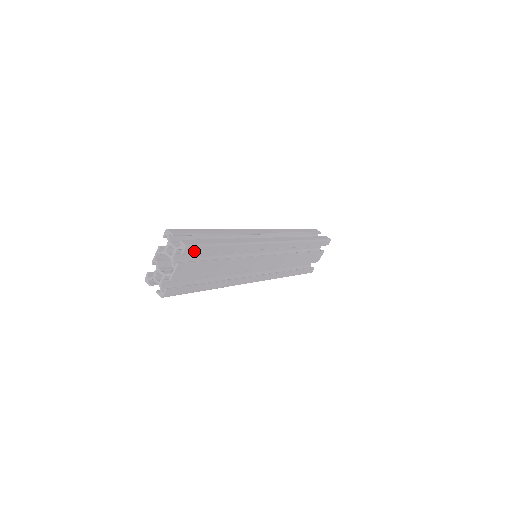
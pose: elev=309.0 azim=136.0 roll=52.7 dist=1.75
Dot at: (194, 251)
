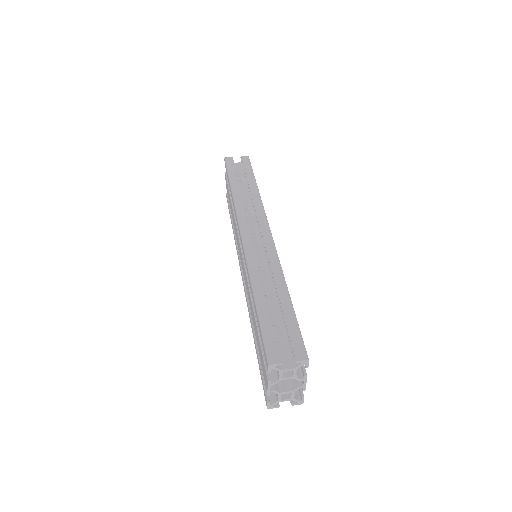
Dot at: occluded
